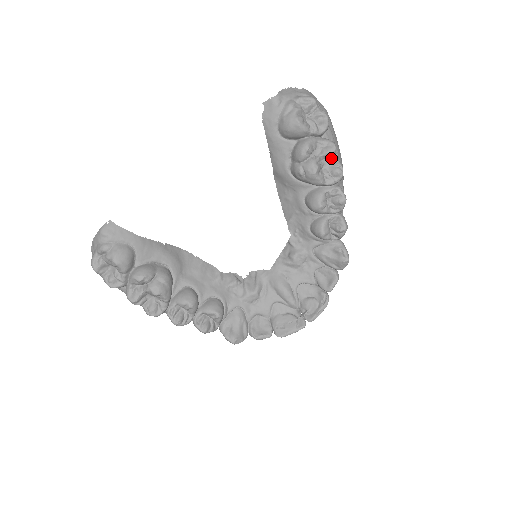
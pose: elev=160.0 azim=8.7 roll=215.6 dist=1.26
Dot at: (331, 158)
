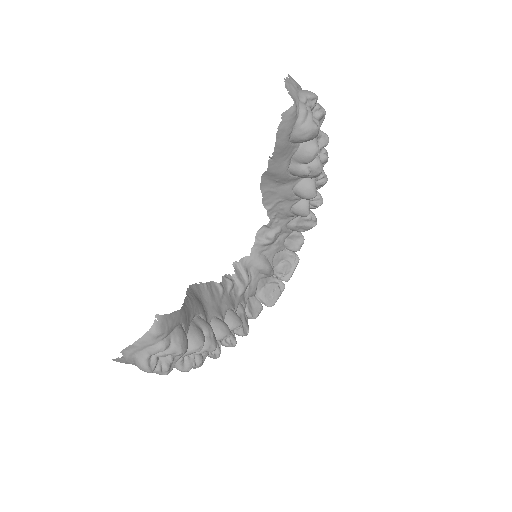
Dot at: occluded
